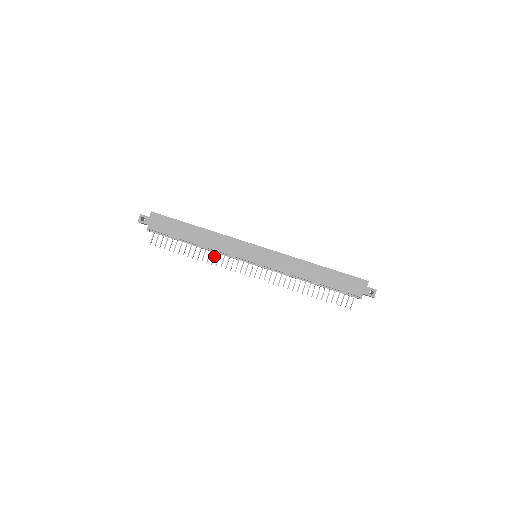
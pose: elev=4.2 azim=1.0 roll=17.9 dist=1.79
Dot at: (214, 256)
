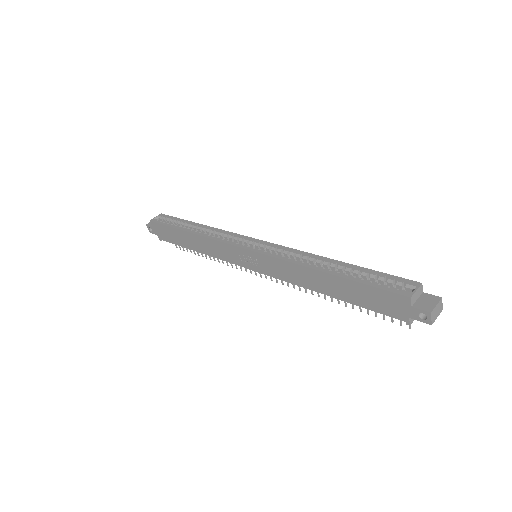
Dot at: occluded
